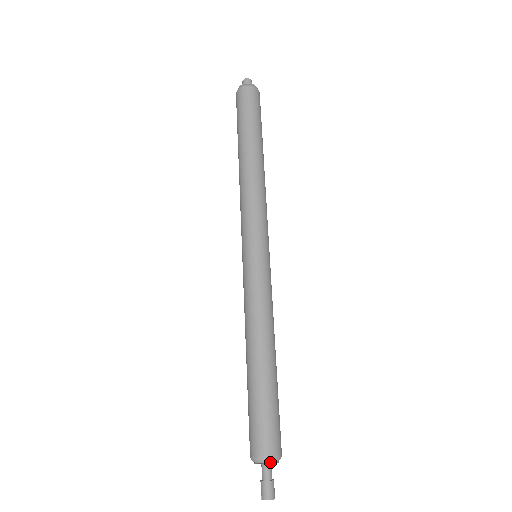
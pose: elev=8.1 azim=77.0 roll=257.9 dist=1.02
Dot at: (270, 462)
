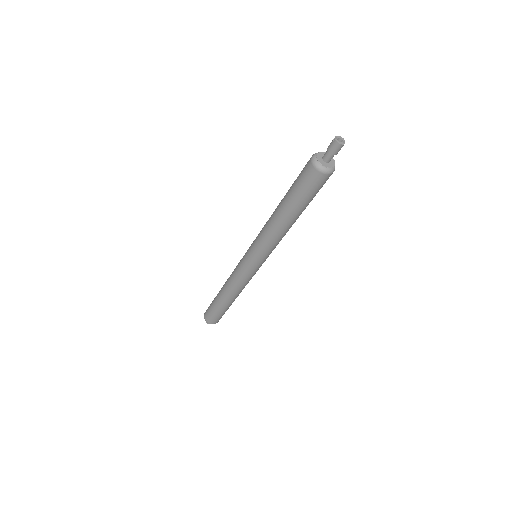
Dot at: occluded
